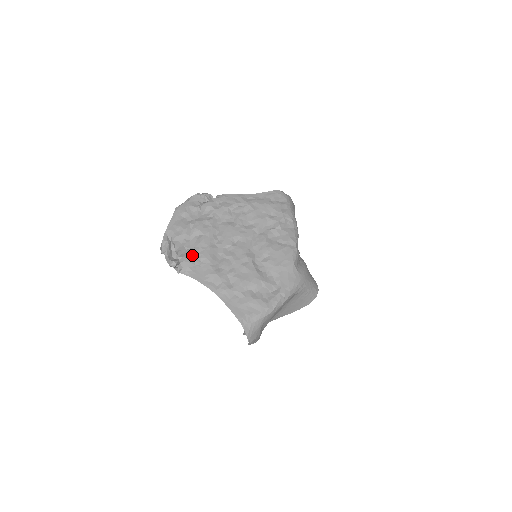
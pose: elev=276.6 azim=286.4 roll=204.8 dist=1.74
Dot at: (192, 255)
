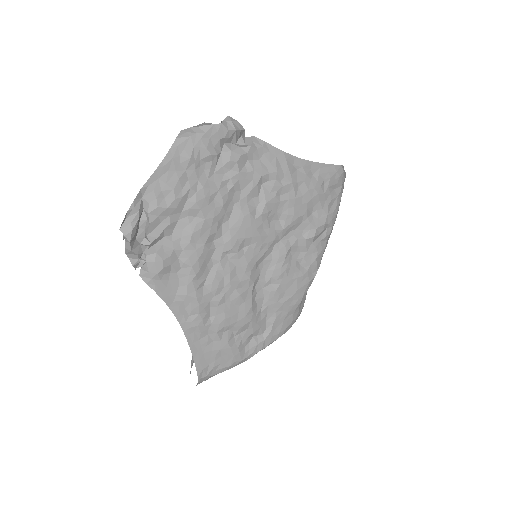
Dot at: (172, 253)
